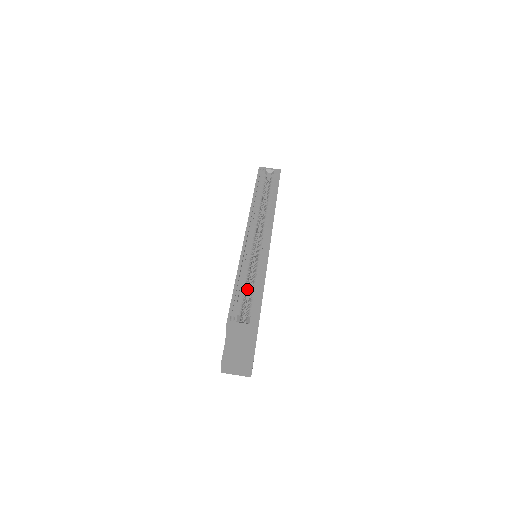
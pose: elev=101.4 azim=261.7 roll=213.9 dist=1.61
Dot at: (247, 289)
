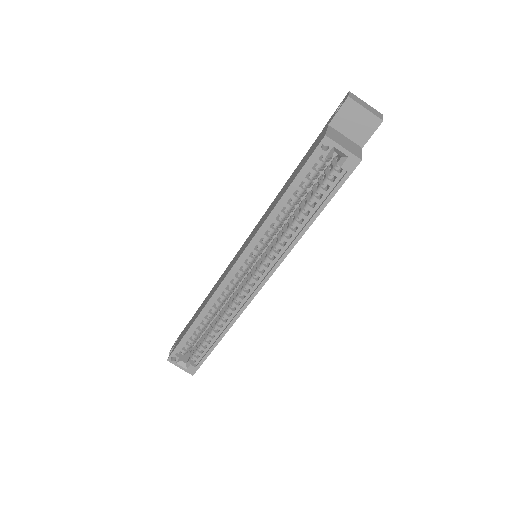
Dot at: (205, 328)
